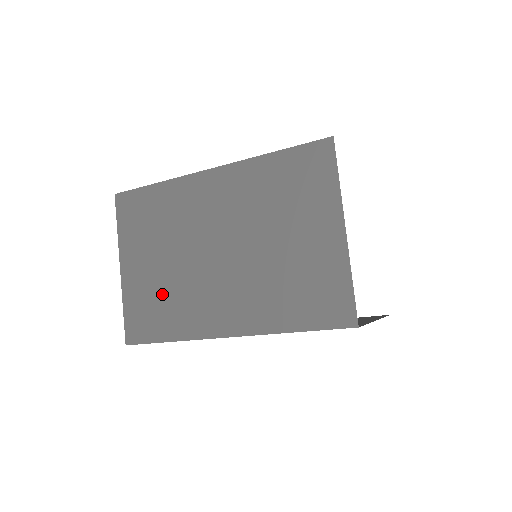
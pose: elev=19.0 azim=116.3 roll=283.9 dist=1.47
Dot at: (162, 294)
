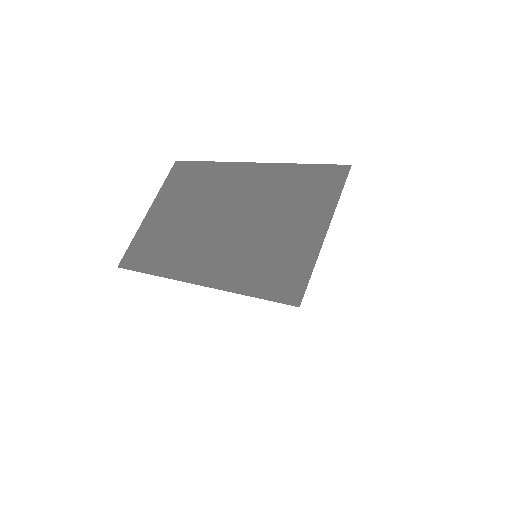
Dot at: (167, 238)
